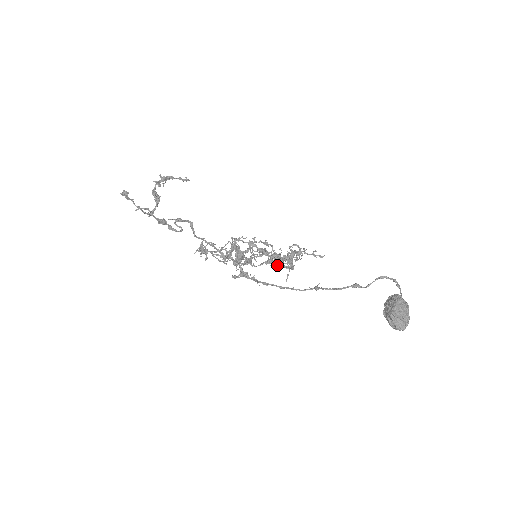
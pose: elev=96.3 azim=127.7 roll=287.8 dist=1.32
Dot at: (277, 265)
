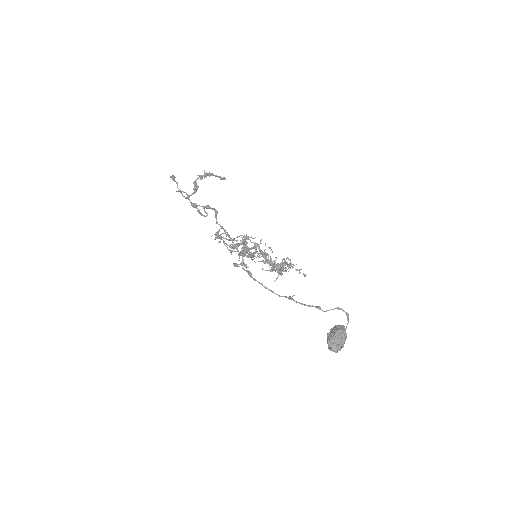
Dot at: (267, 270)
